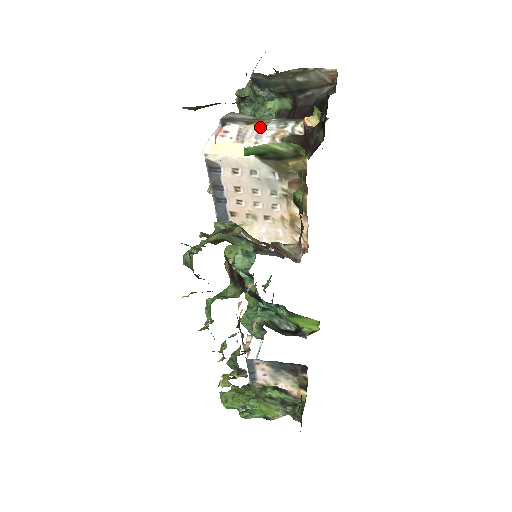
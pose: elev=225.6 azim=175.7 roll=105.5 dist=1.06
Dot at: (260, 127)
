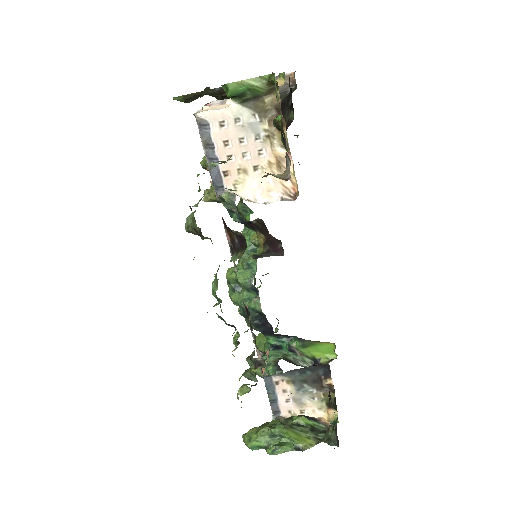
Dot at: occluded
